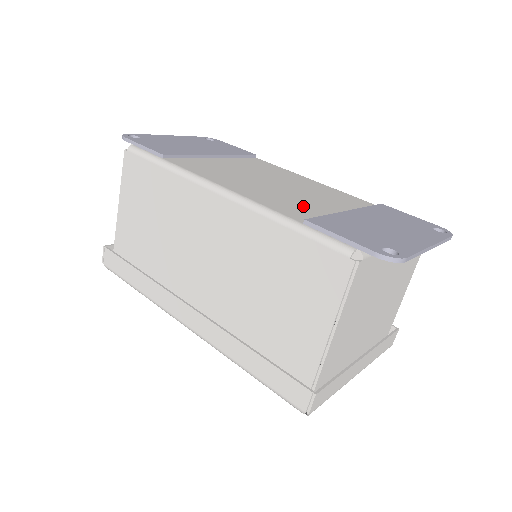
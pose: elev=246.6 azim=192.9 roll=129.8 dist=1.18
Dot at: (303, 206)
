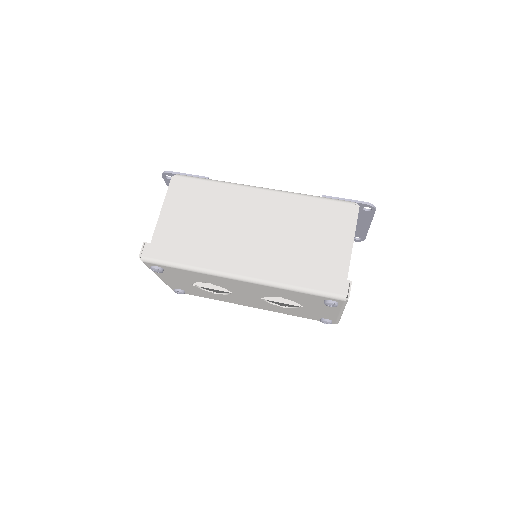
Dot at: occluded
